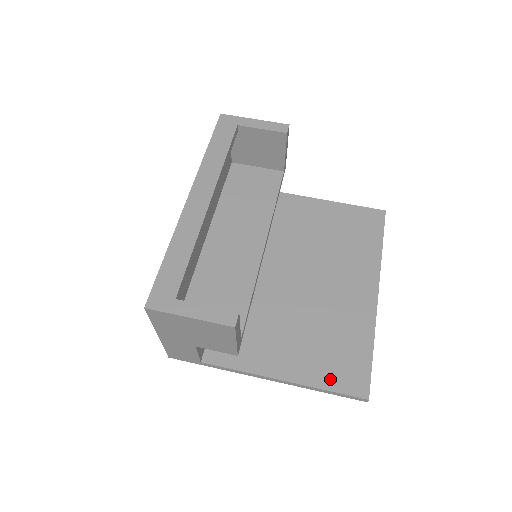
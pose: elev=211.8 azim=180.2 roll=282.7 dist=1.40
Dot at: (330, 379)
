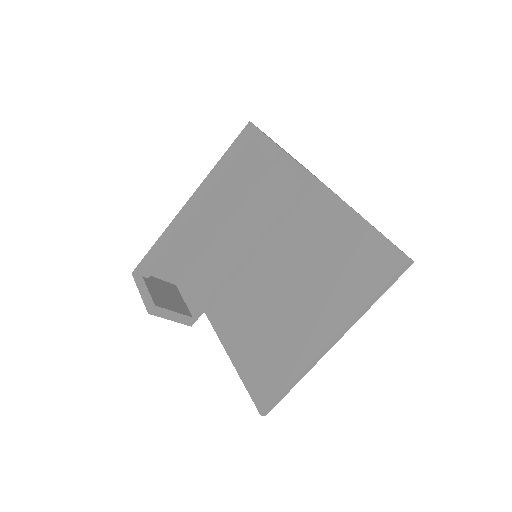
Dot at: (252, 381)
